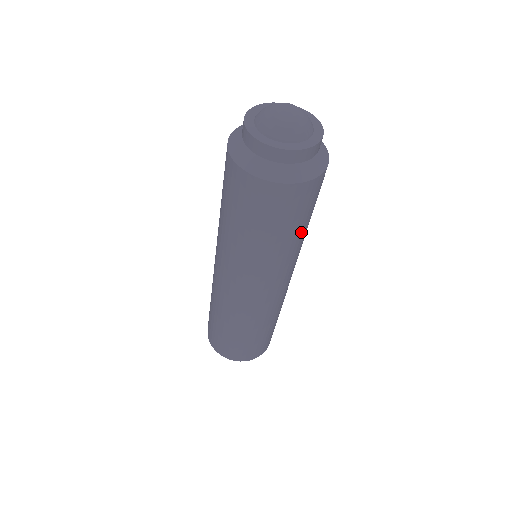
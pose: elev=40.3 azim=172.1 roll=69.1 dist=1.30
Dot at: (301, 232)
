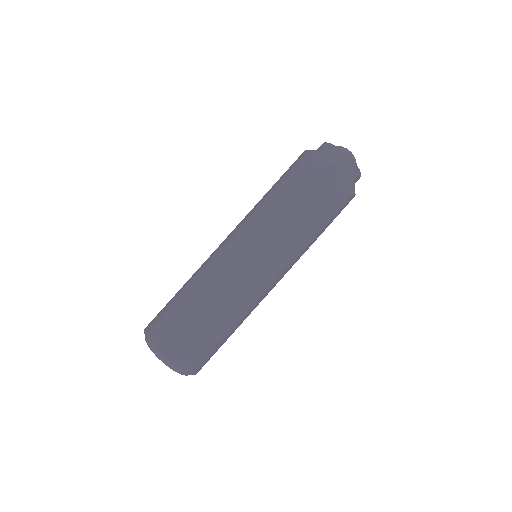
Dot at: occluded
